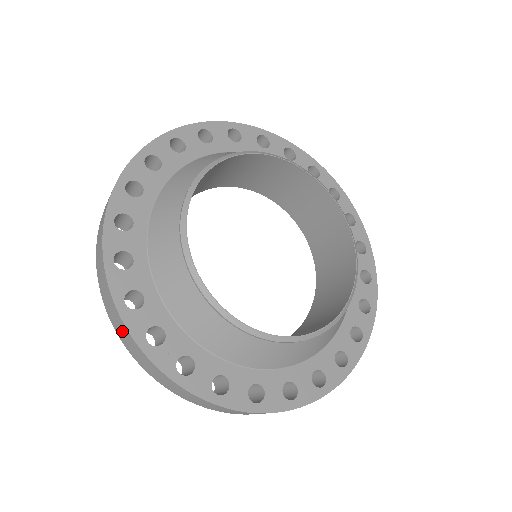
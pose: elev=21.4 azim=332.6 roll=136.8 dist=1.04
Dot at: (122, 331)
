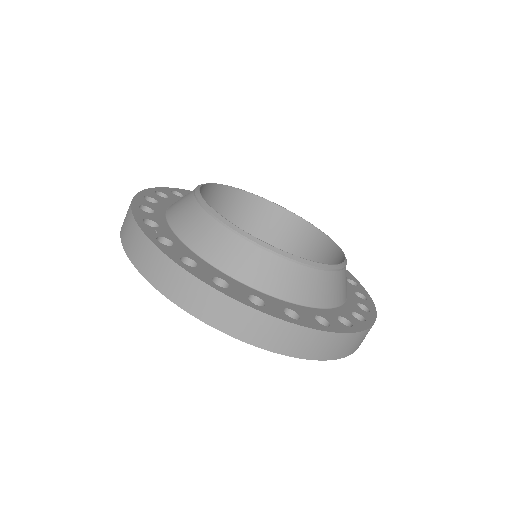
Dot at: (127, 223)
